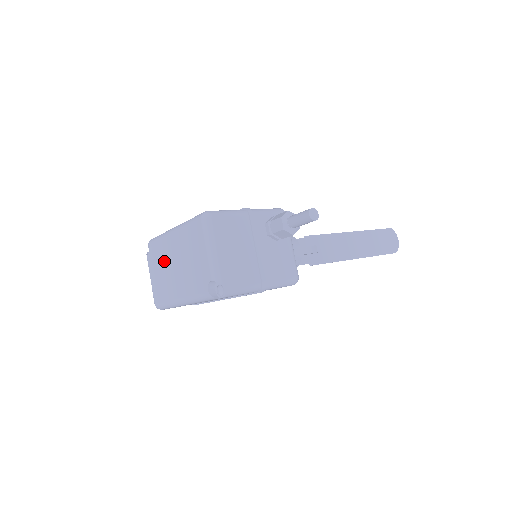
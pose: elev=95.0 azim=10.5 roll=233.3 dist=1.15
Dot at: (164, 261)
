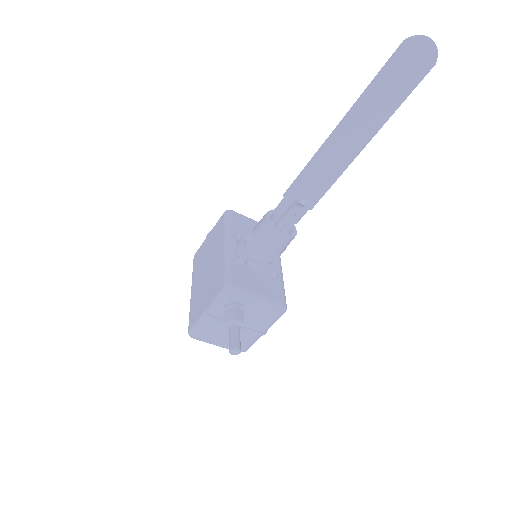
Dot at: occluded
